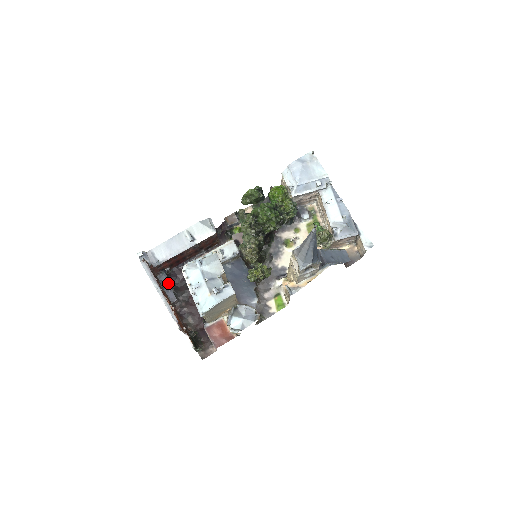
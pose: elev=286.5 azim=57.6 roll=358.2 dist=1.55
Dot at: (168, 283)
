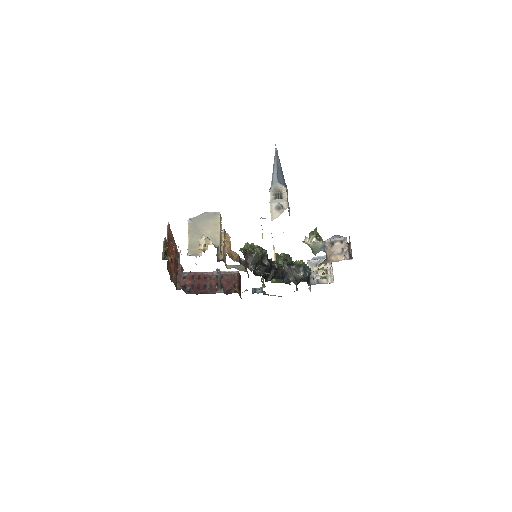
Dot at: occluded
